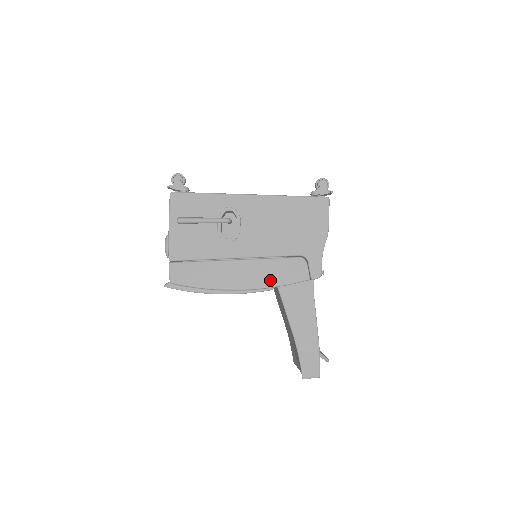
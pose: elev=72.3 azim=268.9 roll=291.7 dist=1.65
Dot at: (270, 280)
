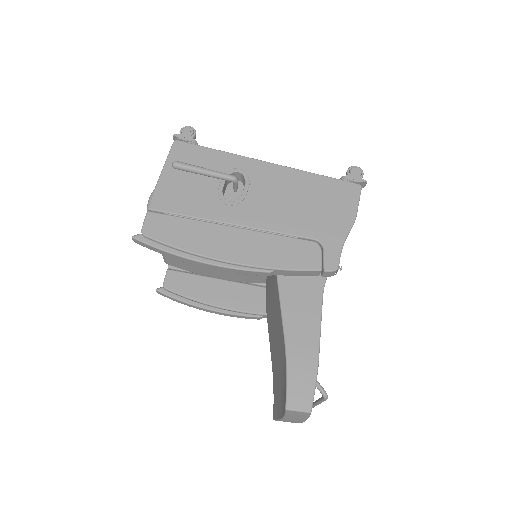
Dot at: (270, 259)
